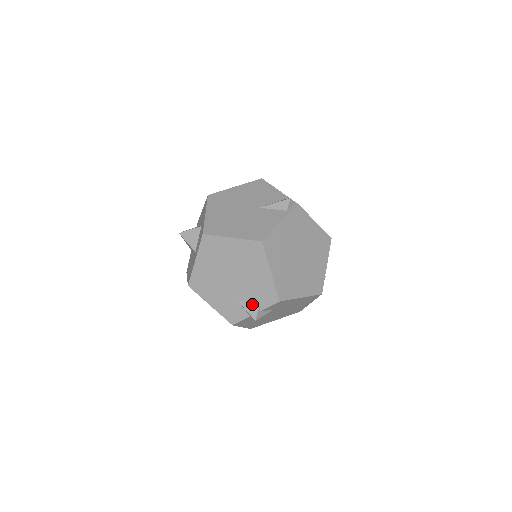
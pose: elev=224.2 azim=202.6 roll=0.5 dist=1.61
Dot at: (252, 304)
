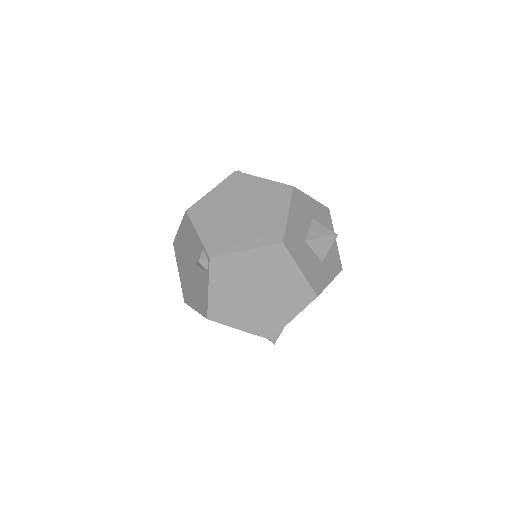
Dot at: occluded
